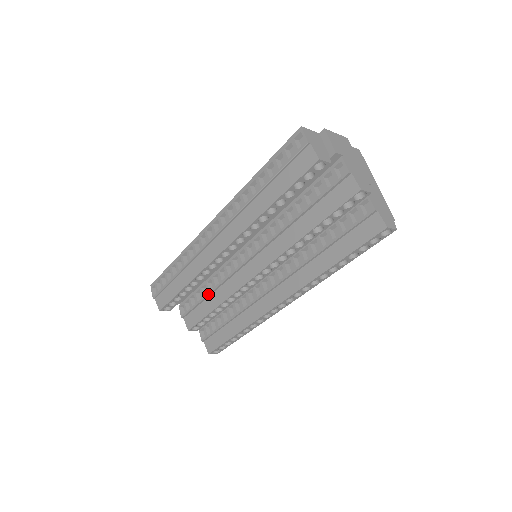
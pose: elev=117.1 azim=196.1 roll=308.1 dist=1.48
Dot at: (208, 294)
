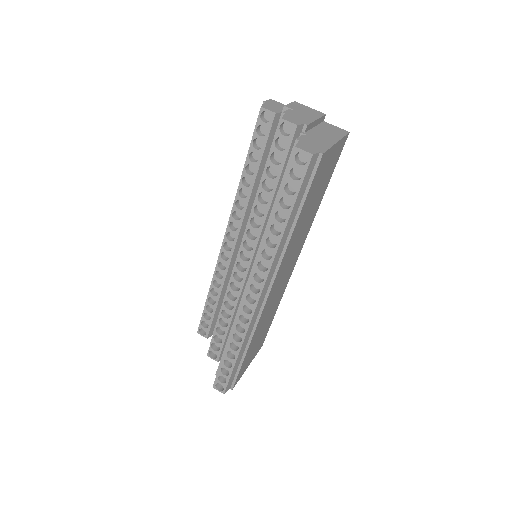
Dot at: (222, 305)
